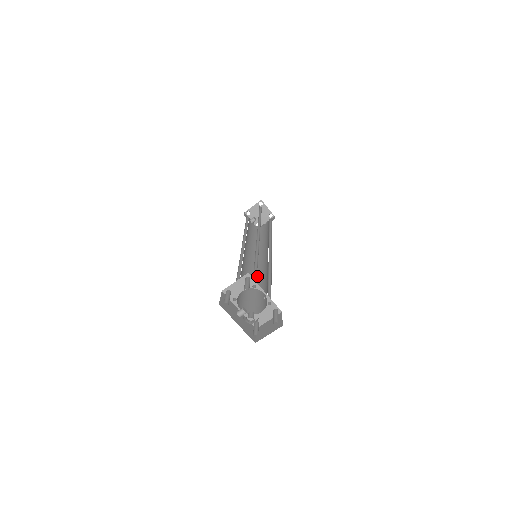
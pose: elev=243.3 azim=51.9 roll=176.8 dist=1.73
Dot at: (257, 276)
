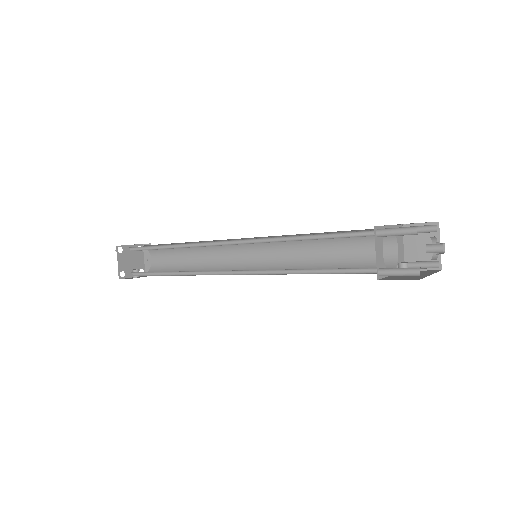
Dot at: (292, 263)
